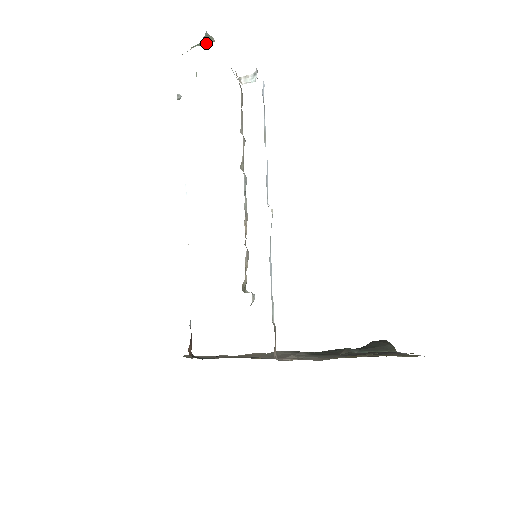
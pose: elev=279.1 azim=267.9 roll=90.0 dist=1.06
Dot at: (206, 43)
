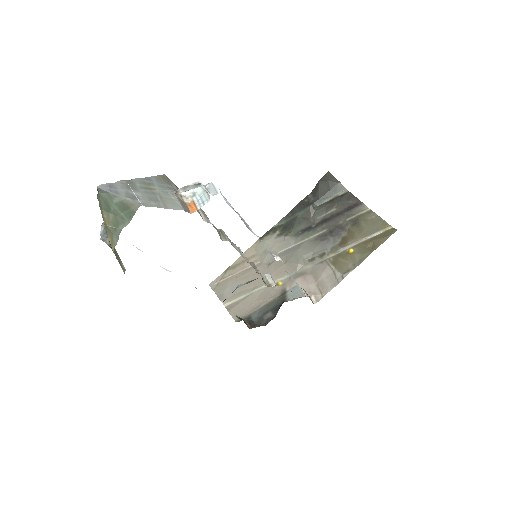
Dot at: (128, 216)
